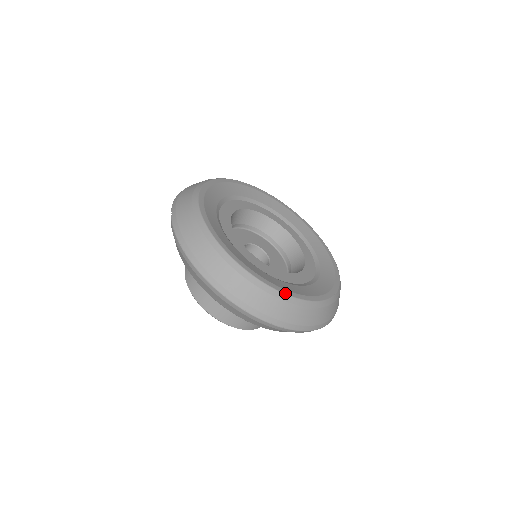
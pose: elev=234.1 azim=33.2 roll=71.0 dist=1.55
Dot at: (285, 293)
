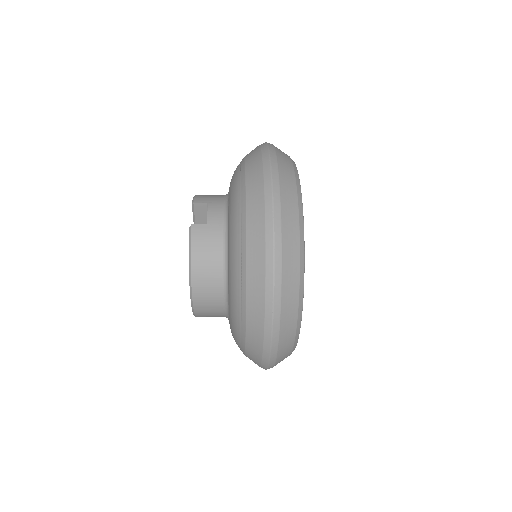
Dot at: occluded
